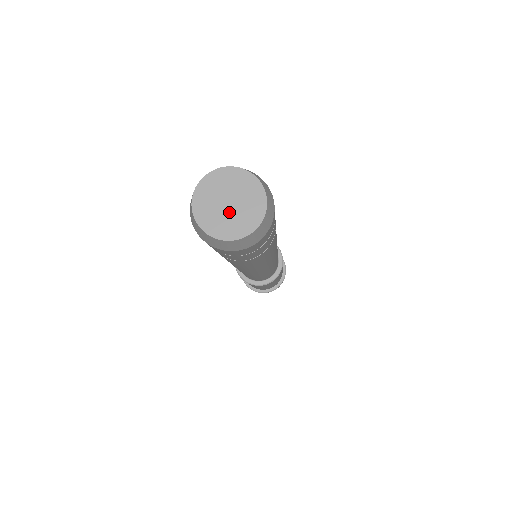
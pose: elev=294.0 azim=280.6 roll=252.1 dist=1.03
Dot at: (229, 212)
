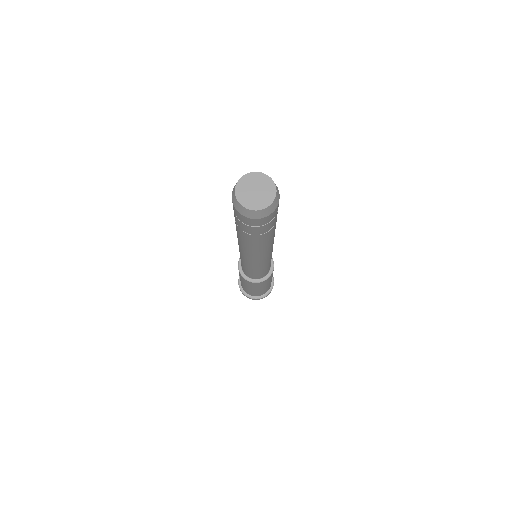
Dot at: (256, 195)
